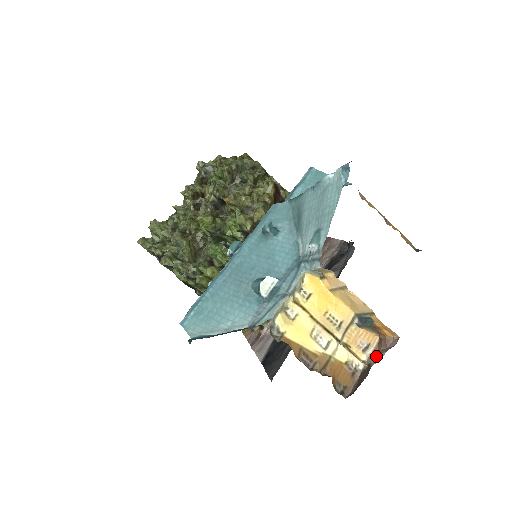
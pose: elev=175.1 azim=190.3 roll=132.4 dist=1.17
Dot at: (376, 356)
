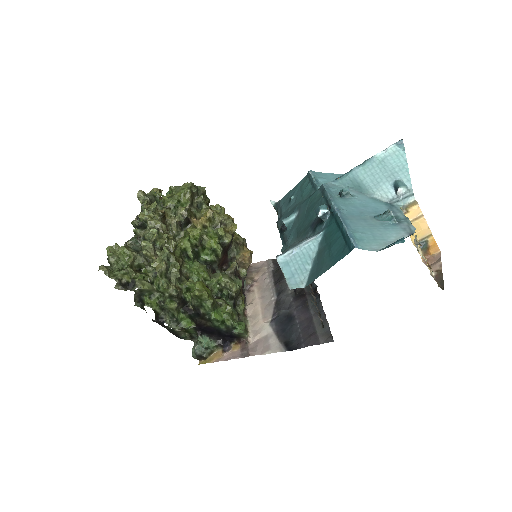
Dot at: (436, 265)
